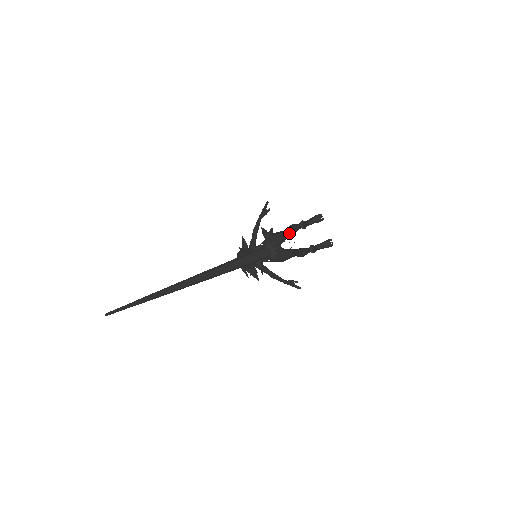
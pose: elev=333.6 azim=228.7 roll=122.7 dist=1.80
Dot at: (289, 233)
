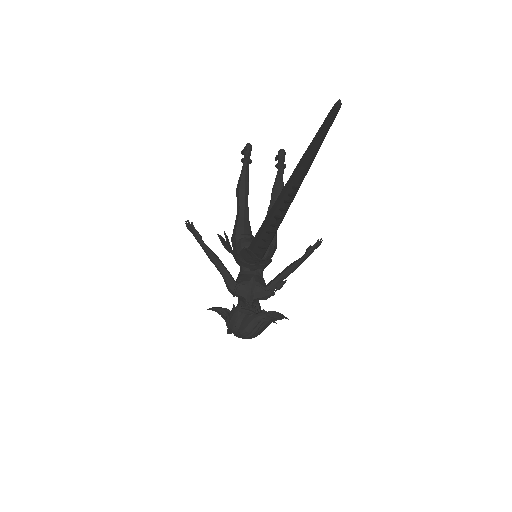
Dot at: (246, 193)
